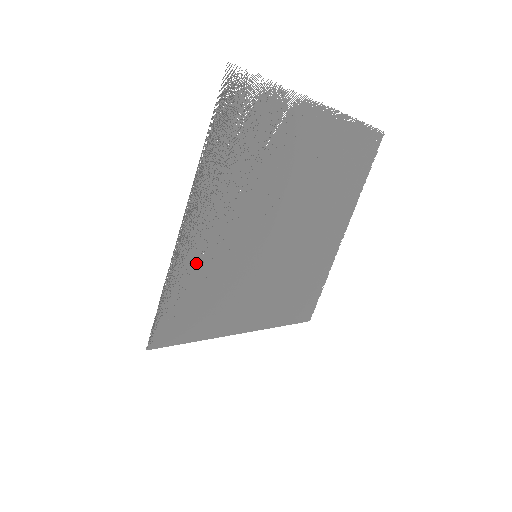
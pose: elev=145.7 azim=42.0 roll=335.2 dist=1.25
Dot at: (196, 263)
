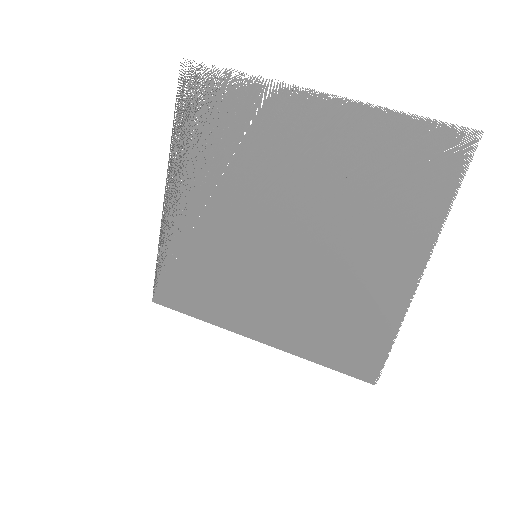
Dot at: (185, 239)
